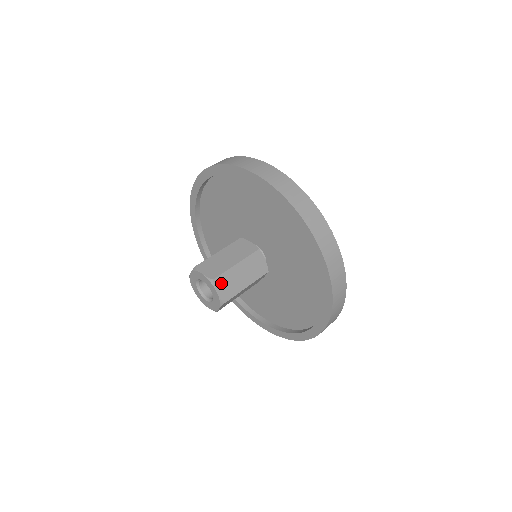
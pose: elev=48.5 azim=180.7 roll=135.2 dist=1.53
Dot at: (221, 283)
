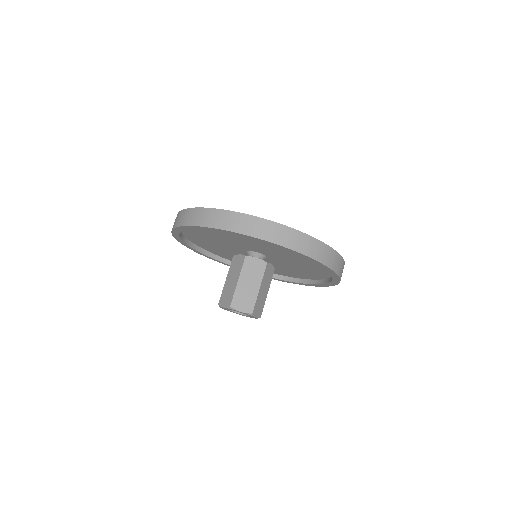
Dot at: (256, 310)
